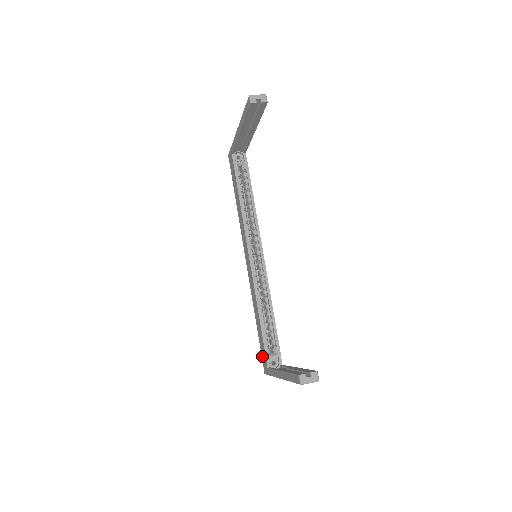
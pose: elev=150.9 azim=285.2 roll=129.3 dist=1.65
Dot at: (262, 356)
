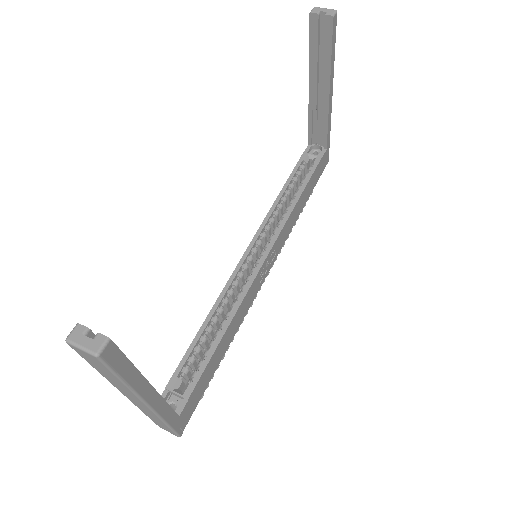
Dot at: occluded
